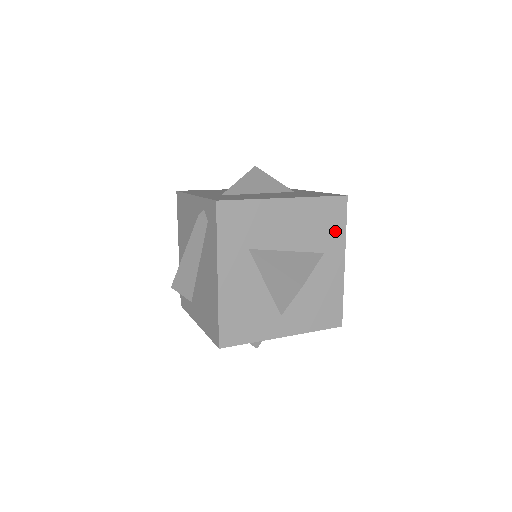
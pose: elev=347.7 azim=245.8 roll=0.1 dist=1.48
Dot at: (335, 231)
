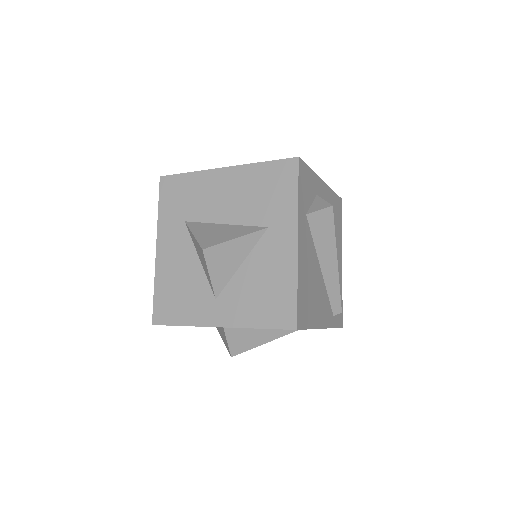
Dot at: (283, 200)
